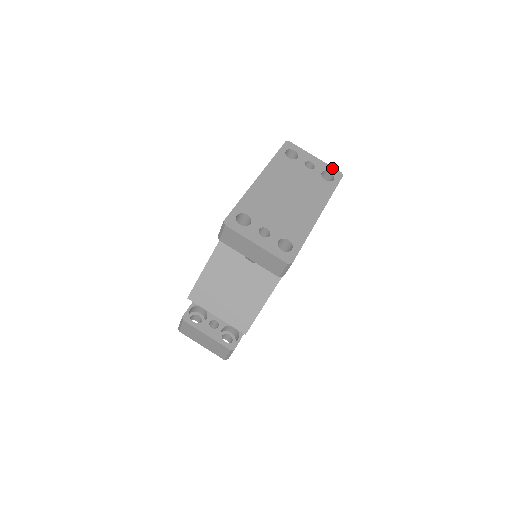
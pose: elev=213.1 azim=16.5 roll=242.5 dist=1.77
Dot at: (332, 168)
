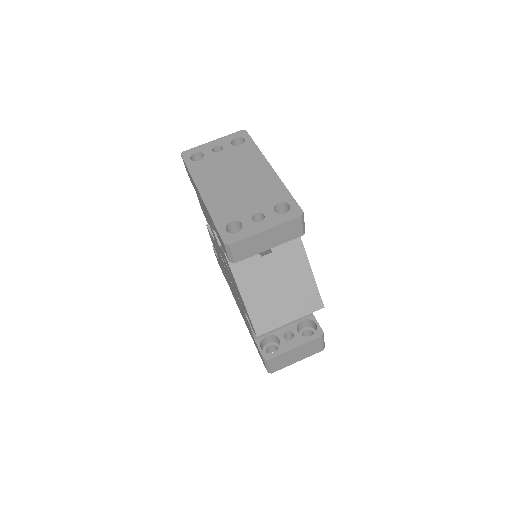
Dot at: (233, 134)
